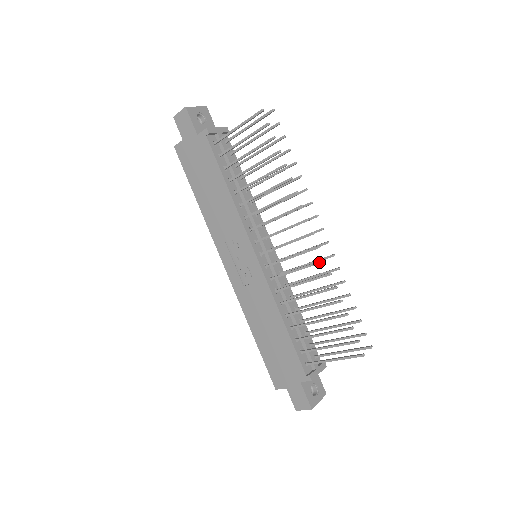
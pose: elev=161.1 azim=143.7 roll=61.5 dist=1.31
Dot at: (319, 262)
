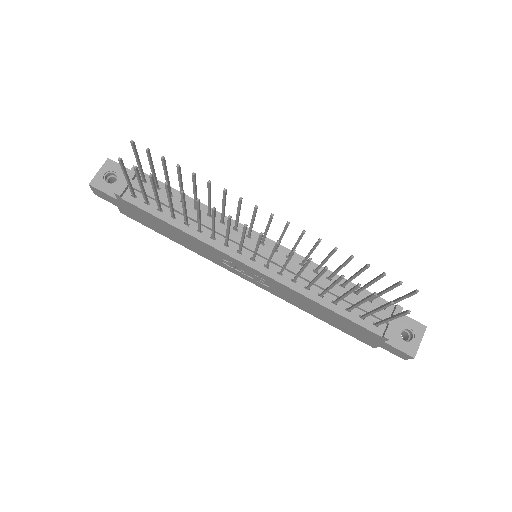
Dot at: (291, 254)
